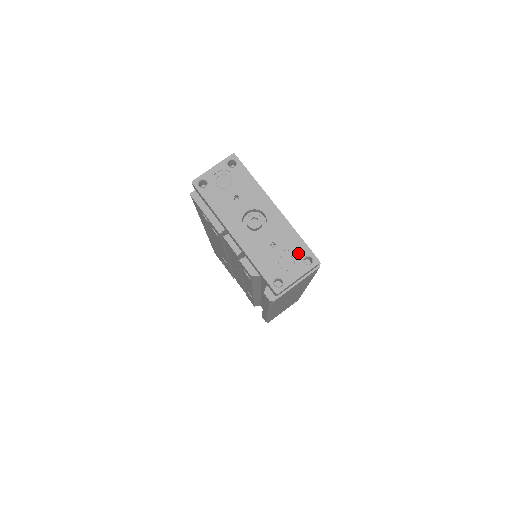
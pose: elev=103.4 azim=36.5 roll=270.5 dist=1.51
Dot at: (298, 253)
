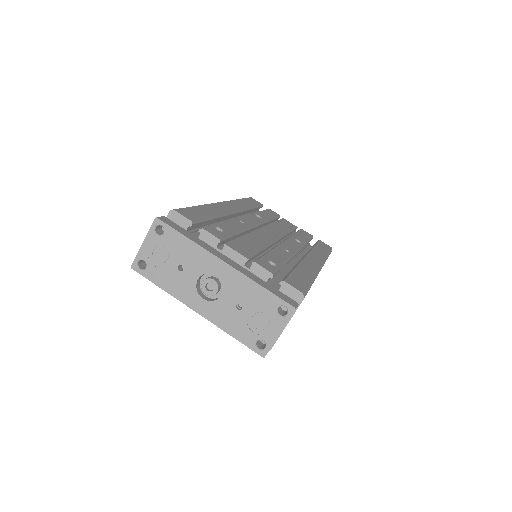
Dot at: (268, 307)
